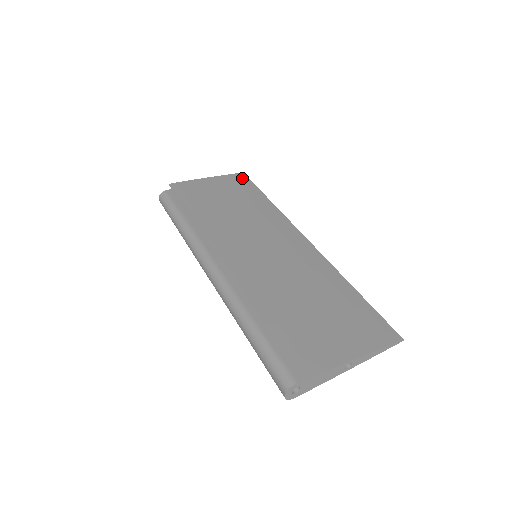
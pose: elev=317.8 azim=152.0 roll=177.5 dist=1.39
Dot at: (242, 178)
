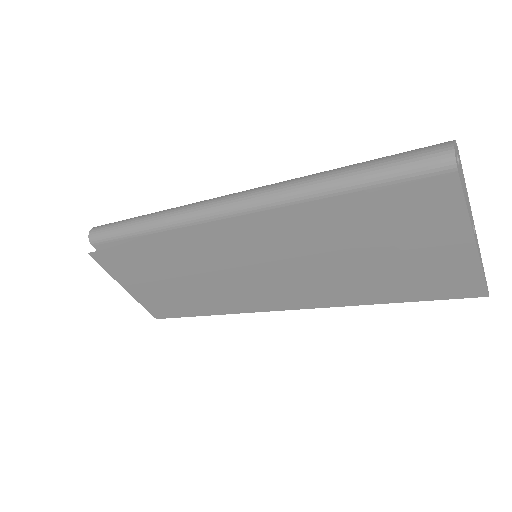
Dot at: occluded
